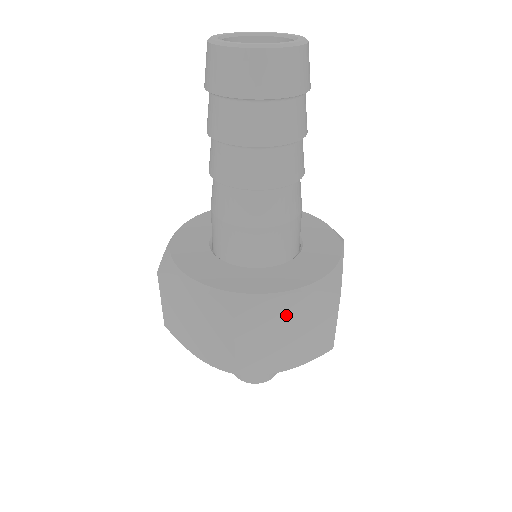
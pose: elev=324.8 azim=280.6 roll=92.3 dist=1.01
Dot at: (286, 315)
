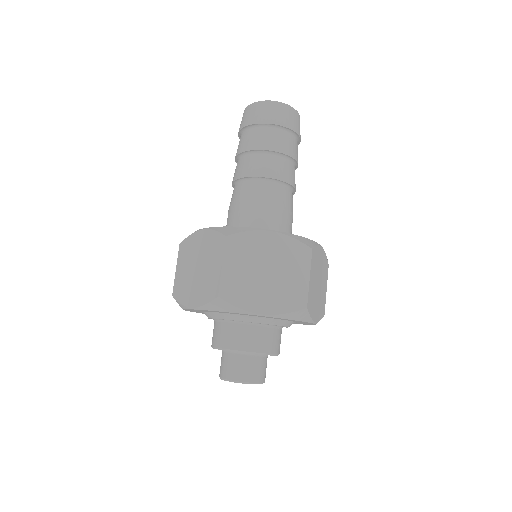
Dot at: (266, 251)
